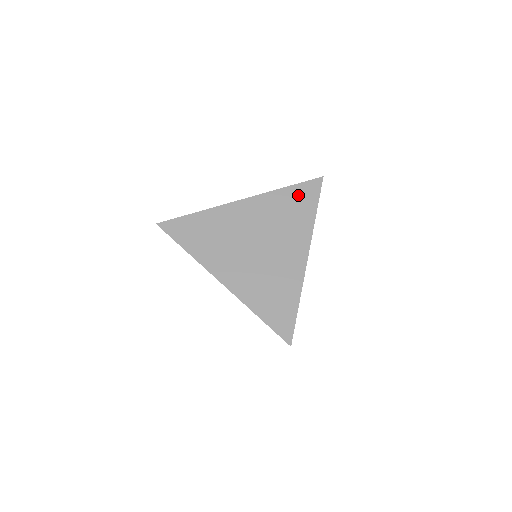
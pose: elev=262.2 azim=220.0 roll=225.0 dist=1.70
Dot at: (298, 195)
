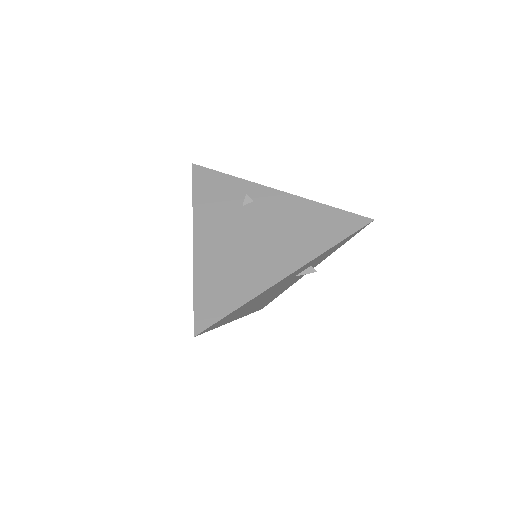
Dot at: occluded
